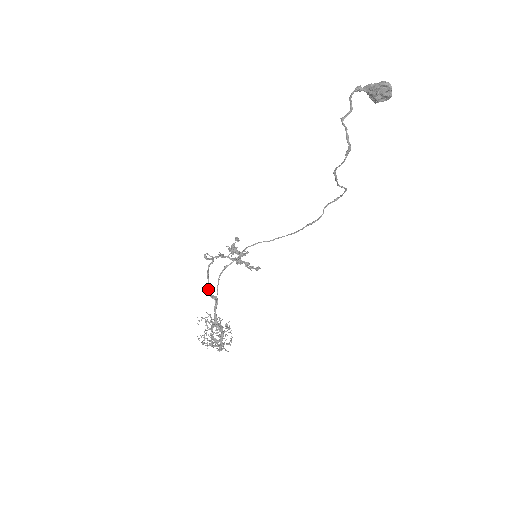
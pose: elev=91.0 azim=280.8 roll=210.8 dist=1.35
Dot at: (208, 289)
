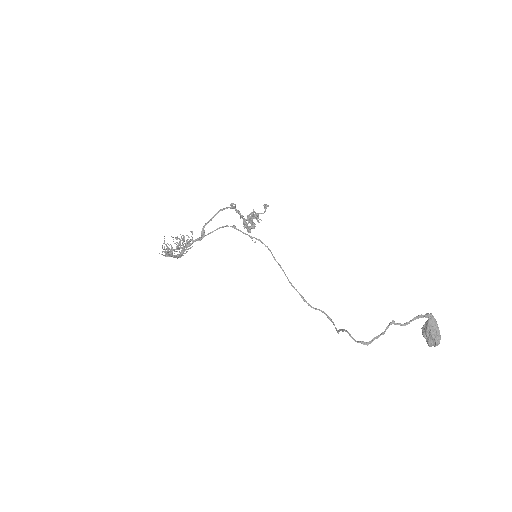
Dot at: (207, 223)
